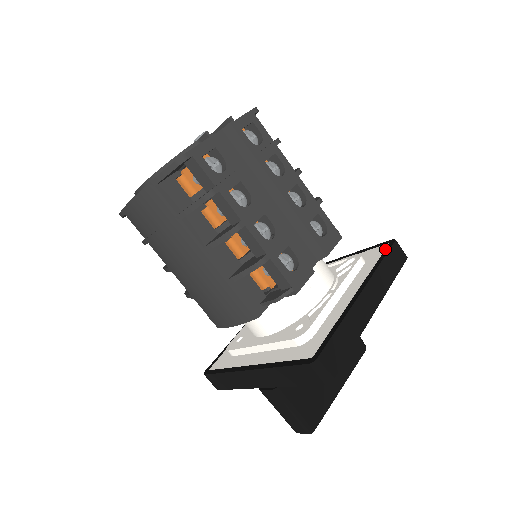
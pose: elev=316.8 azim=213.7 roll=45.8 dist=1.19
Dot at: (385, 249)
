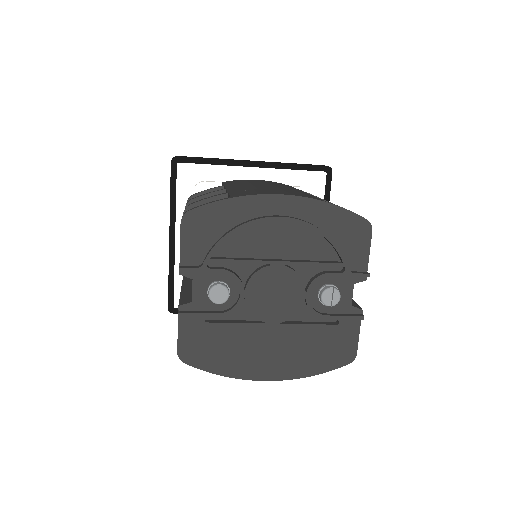
Dot at: (326, 183)
